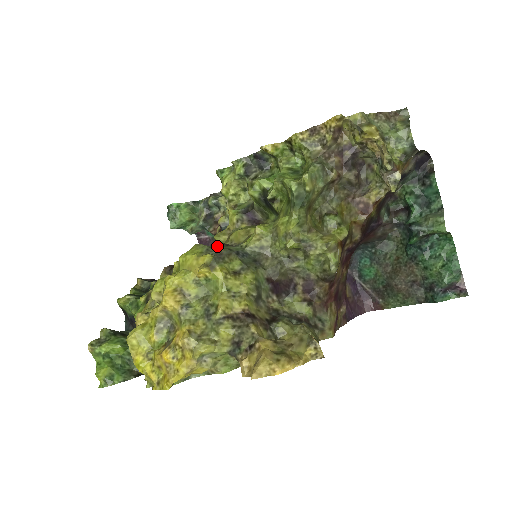
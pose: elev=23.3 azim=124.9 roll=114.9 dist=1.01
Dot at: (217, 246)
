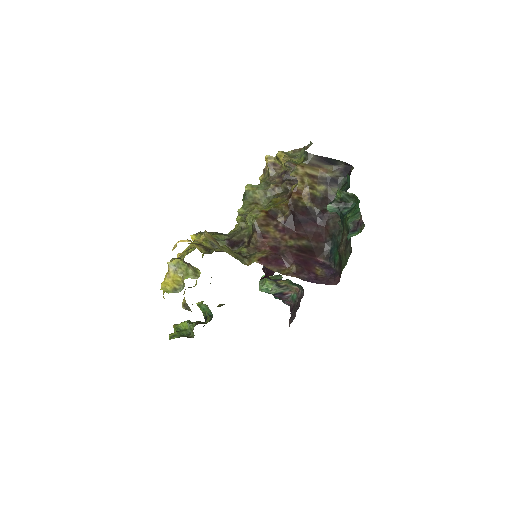
Dot at: occluded
